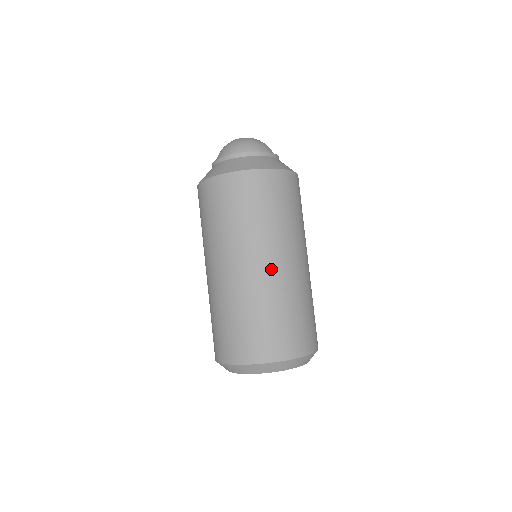
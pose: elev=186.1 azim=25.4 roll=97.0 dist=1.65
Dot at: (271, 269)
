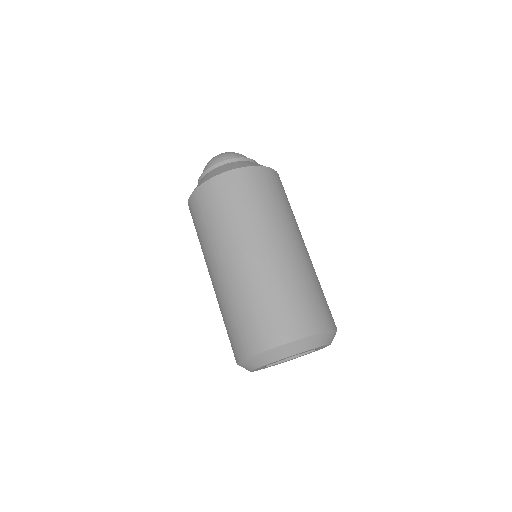
Dot at: (274, 252)
